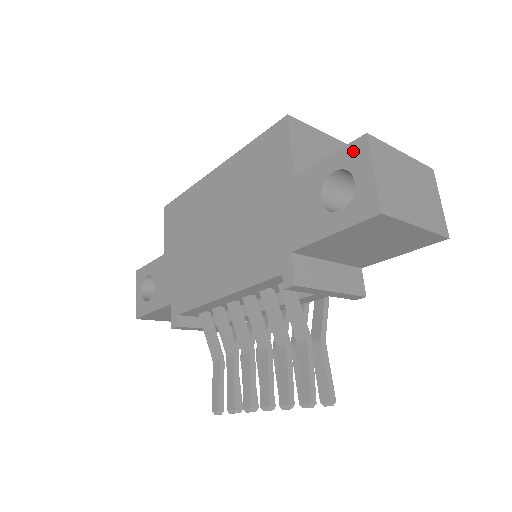
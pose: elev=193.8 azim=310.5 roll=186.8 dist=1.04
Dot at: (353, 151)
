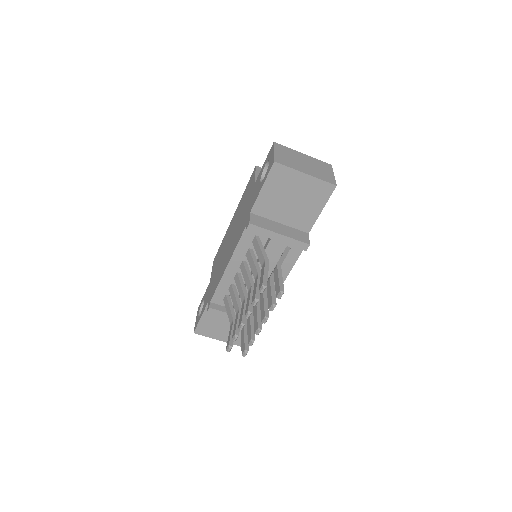
Dot at: (270, 152)
